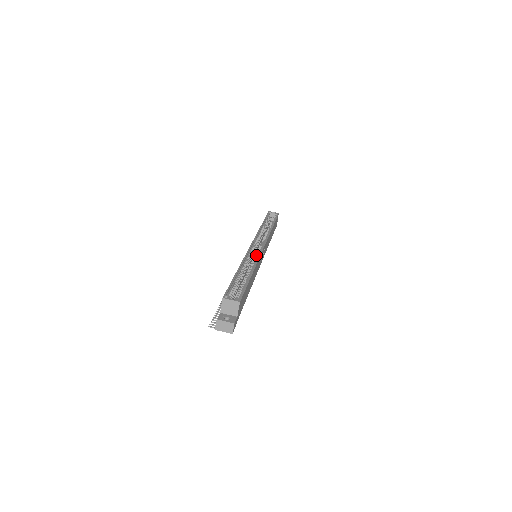
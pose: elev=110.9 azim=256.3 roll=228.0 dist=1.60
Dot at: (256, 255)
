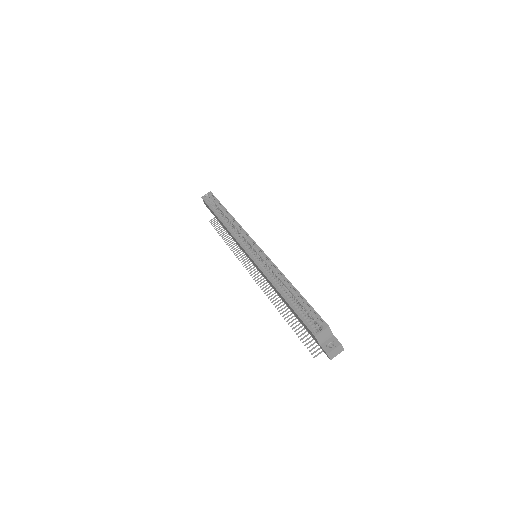
Dot at: (266, 261)
